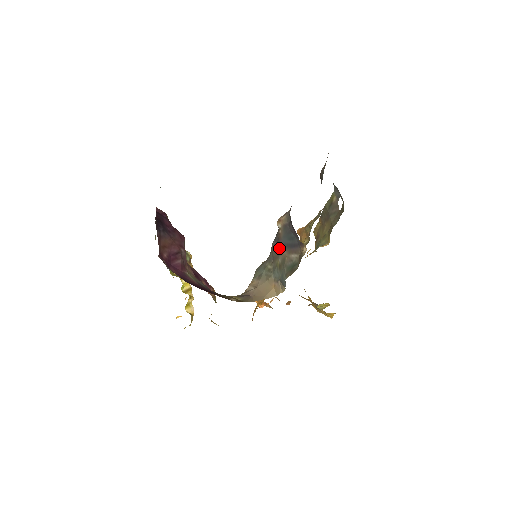
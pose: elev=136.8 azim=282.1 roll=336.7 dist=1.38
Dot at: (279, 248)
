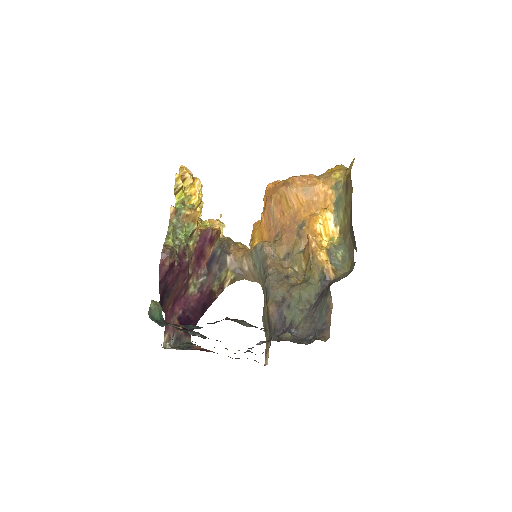
Dot at: occluded
